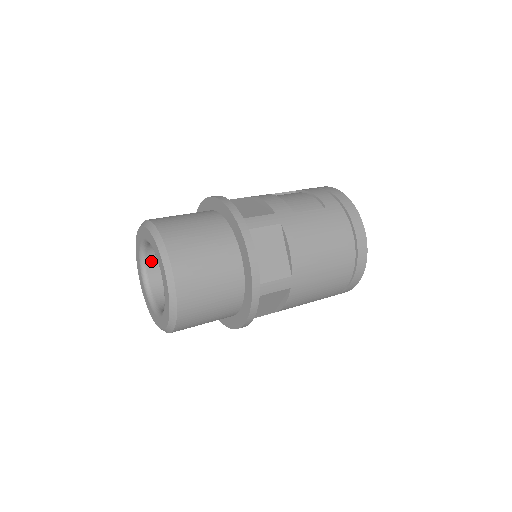
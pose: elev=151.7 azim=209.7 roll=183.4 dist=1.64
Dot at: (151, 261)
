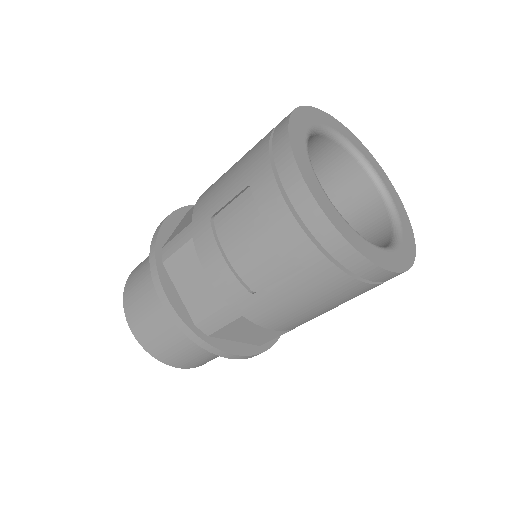
Dot at: occluded
